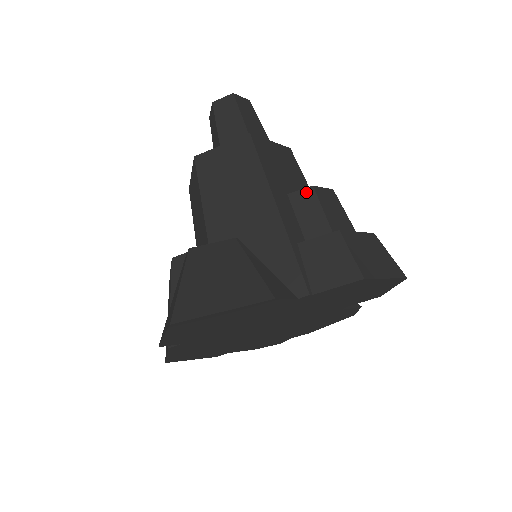
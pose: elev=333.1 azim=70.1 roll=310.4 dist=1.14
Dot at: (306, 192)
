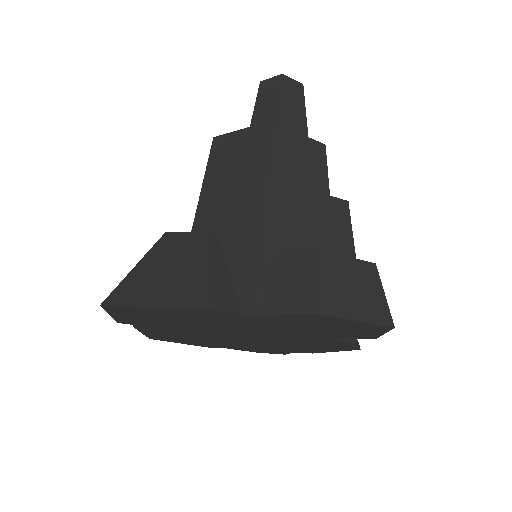
Dot at: (308, 198)
